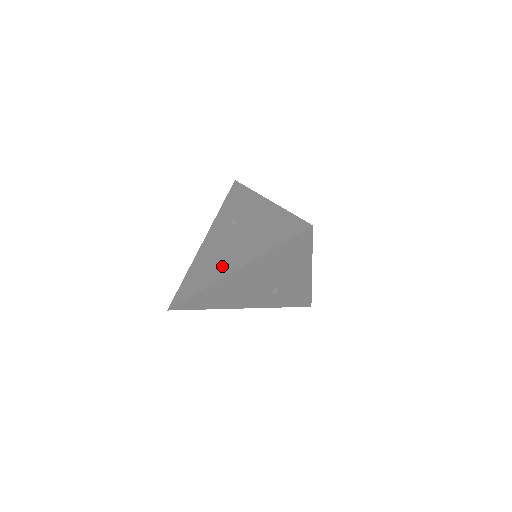
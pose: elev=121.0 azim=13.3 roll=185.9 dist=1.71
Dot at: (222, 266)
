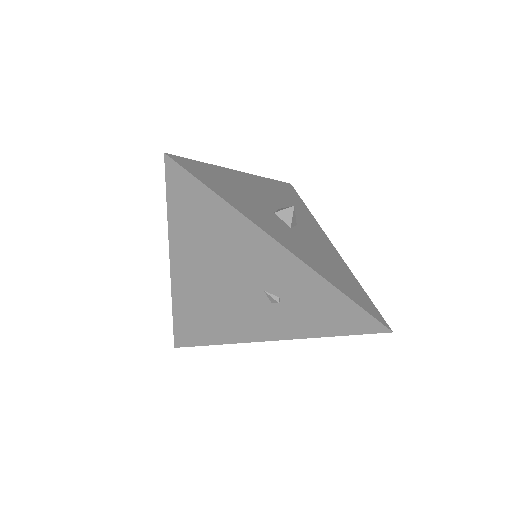
Dot at: occluded
